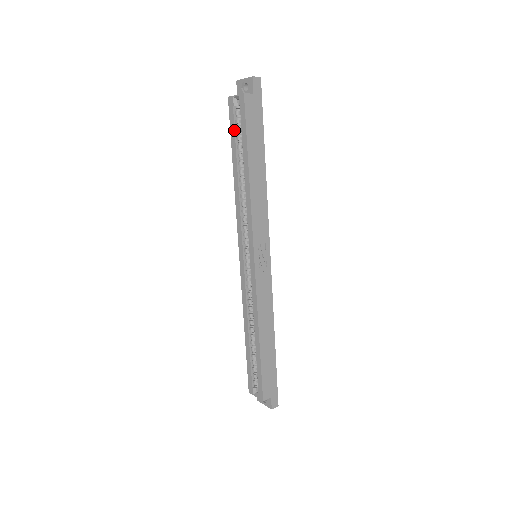
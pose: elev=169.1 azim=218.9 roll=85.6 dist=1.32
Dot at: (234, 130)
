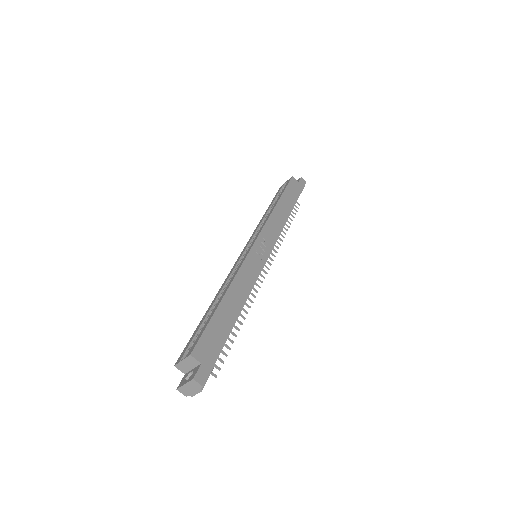
Dot at: (277, 195)
